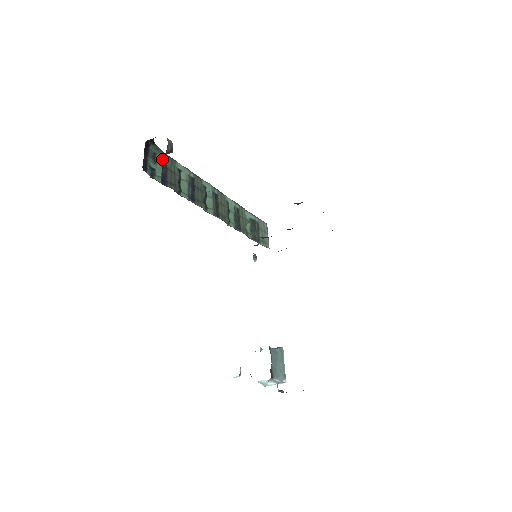
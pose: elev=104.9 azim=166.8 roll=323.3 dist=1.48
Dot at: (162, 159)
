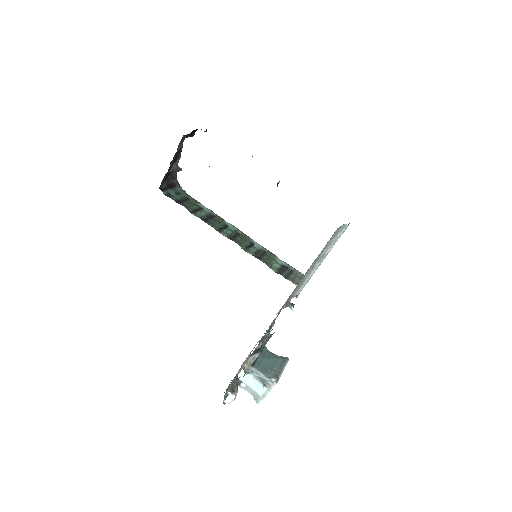
Dot at: (185, 196)
